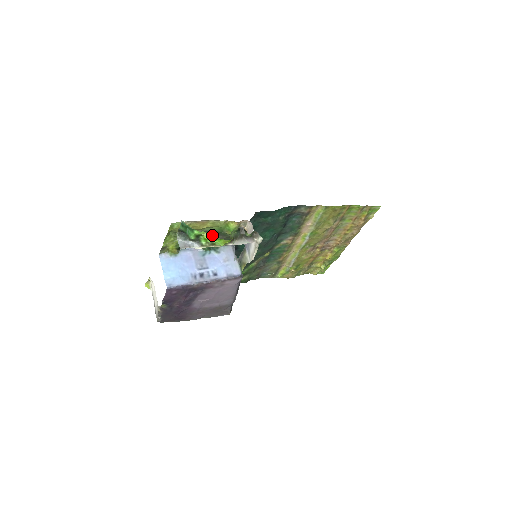
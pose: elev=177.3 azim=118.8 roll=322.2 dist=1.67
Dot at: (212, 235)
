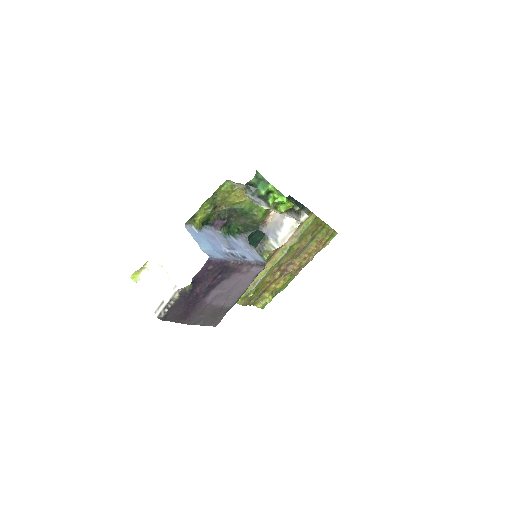
Dot at: (235, 217)
